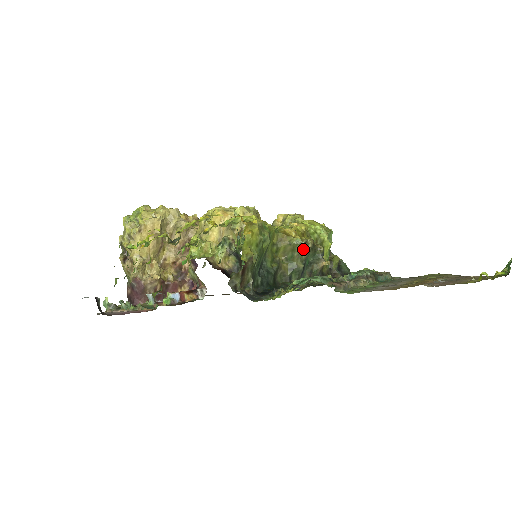
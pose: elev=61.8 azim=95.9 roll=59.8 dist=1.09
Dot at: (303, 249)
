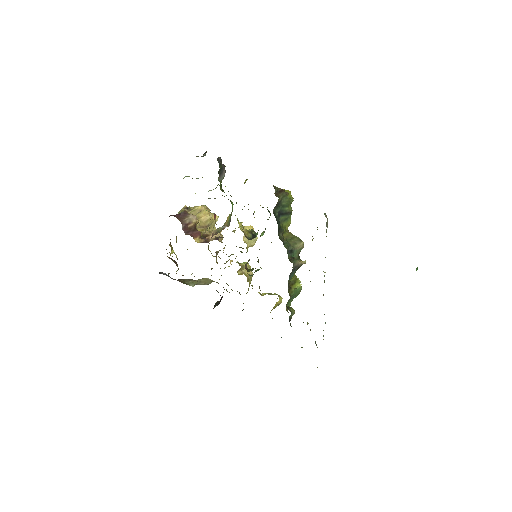
Dot at: (298, 242)
